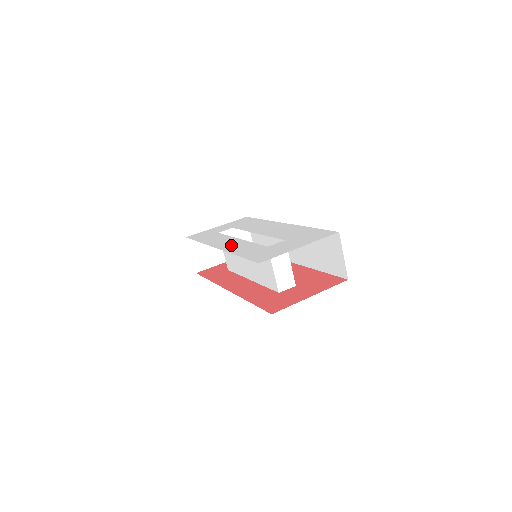
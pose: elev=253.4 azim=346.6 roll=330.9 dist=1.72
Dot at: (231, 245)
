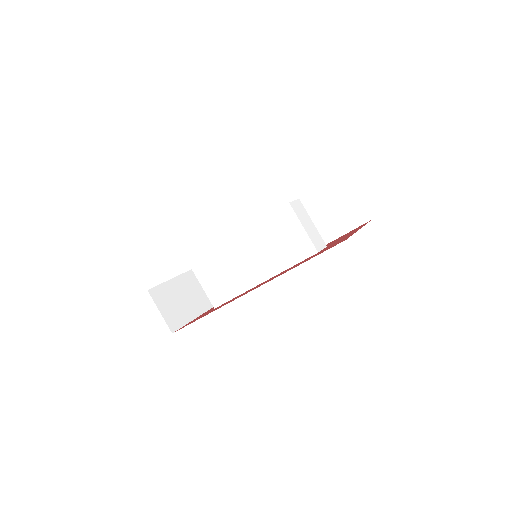
Dot at: occluded
